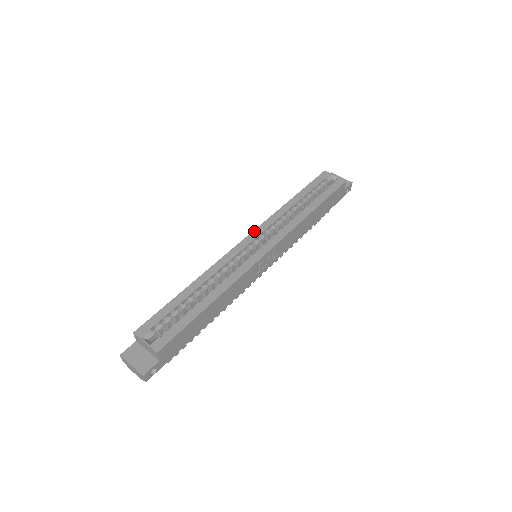
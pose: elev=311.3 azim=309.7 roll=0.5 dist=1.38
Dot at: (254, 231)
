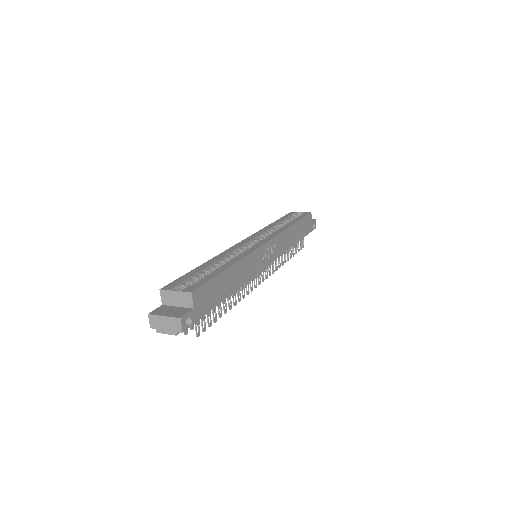
Dot at: (248, 237)
